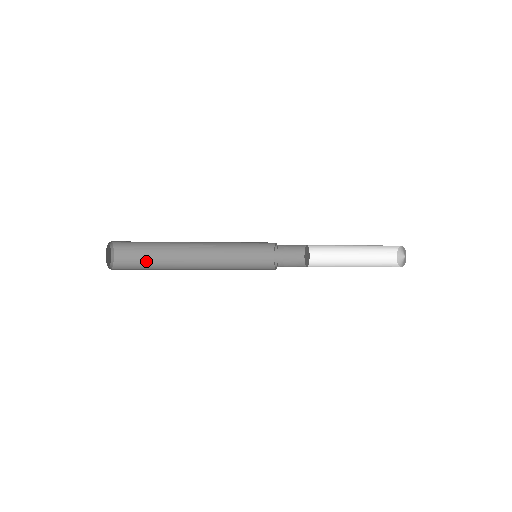
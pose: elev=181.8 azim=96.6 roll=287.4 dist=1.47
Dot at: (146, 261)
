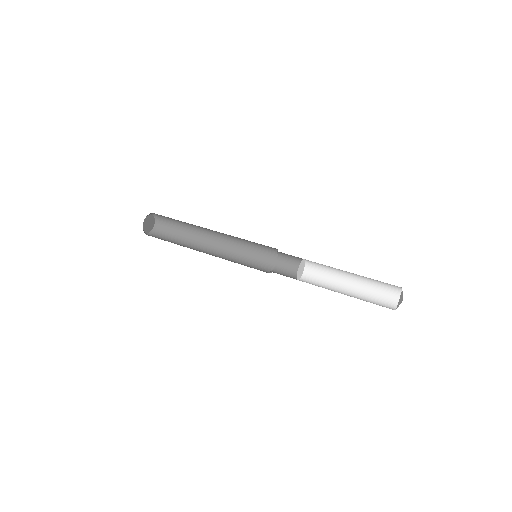
Dot at: (175, 238)
